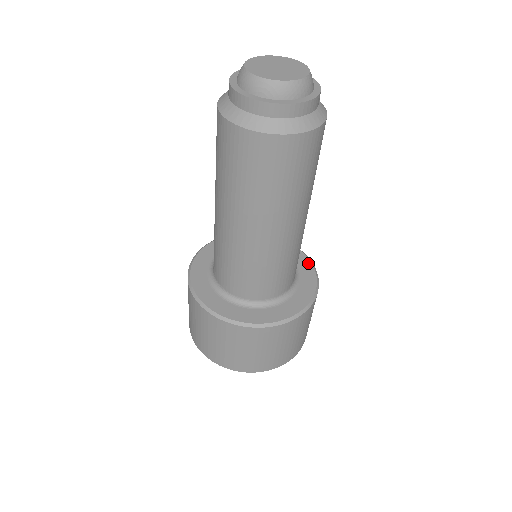
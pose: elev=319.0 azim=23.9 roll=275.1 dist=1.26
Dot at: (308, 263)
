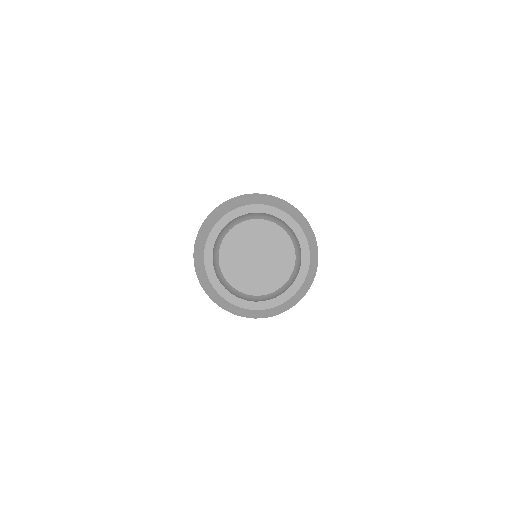
Dot at: occluded
